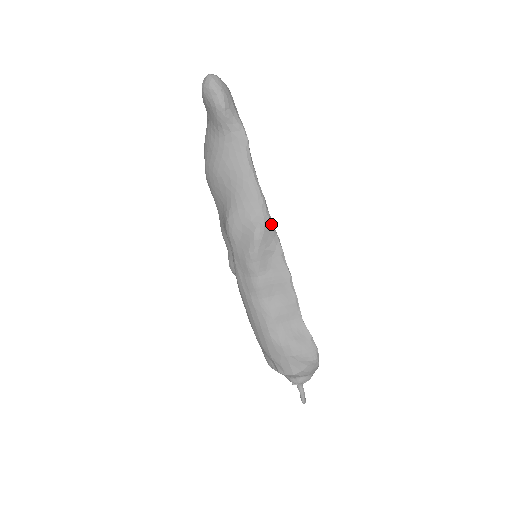
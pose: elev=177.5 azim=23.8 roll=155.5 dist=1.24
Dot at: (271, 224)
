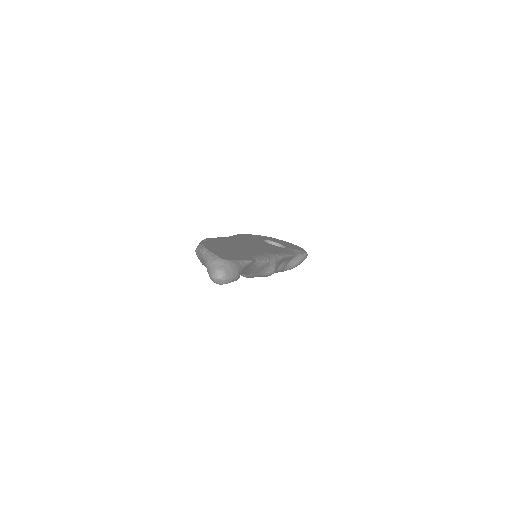
Dot at: (276, 261)
